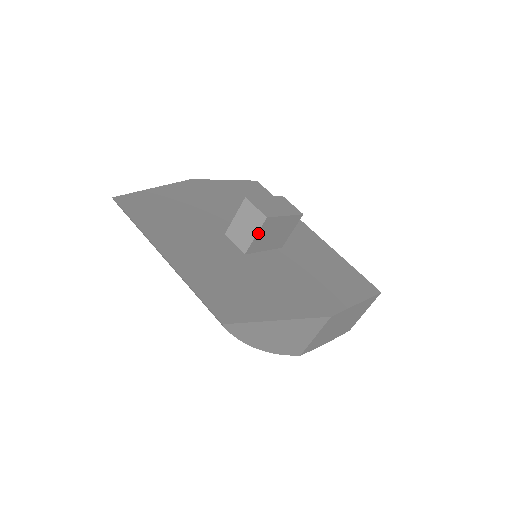
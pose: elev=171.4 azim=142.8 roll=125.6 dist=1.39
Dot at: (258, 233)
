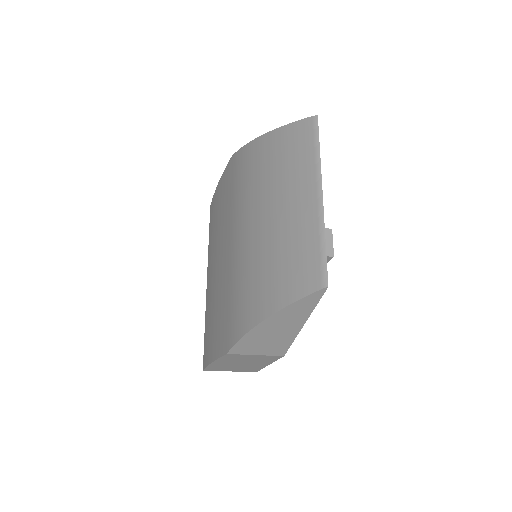
Dot at: occluded
